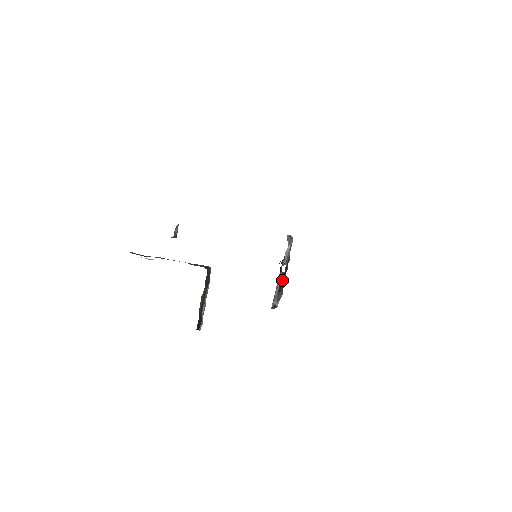
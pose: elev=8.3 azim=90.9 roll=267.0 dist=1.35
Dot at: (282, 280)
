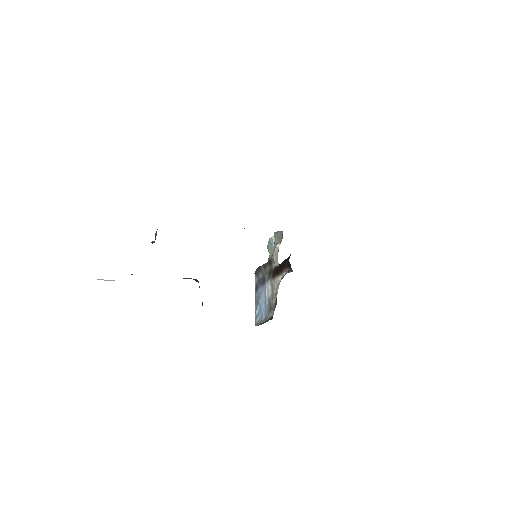
Dot at: occluded
